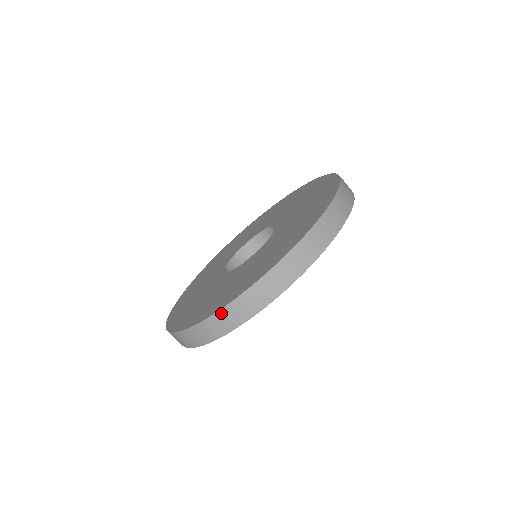
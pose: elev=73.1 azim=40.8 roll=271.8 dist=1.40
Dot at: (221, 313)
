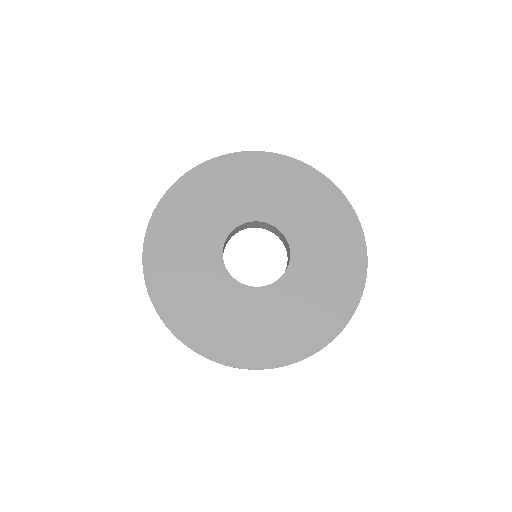
Dot at: (146, 283)
